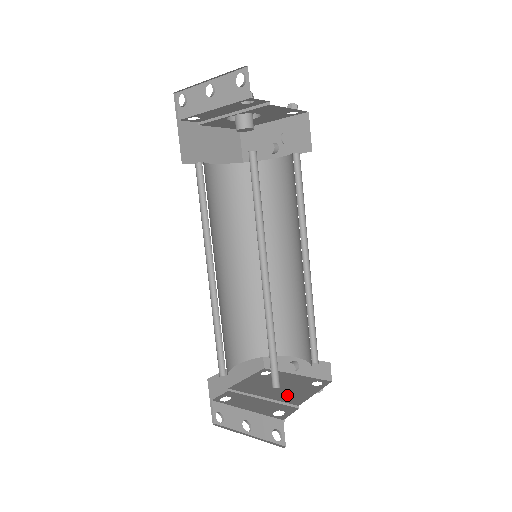
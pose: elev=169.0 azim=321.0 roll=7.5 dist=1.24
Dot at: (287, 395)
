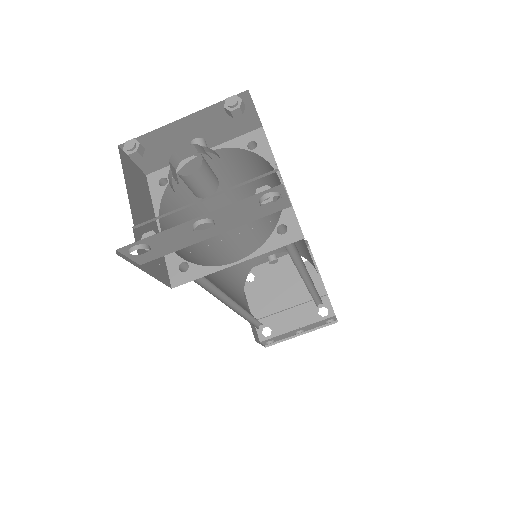
Dot at: (304, 290)
